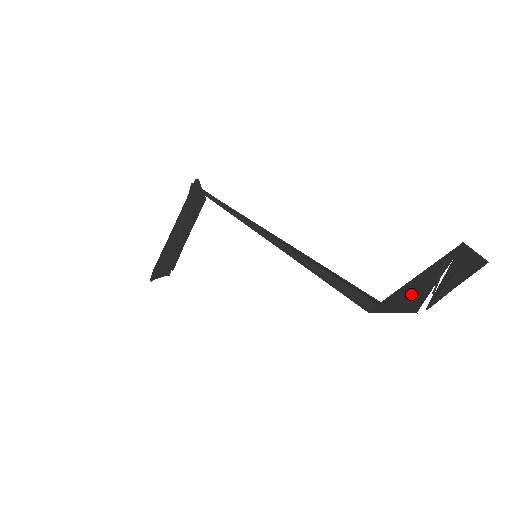
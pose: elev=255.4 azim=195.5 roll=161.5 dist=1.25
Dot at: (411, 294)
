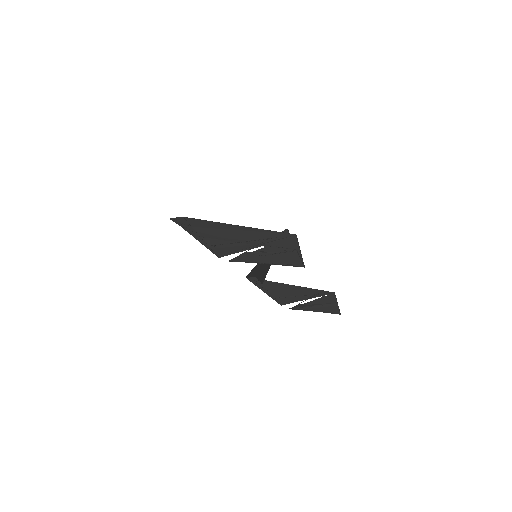
Dot at: (285, 292)
